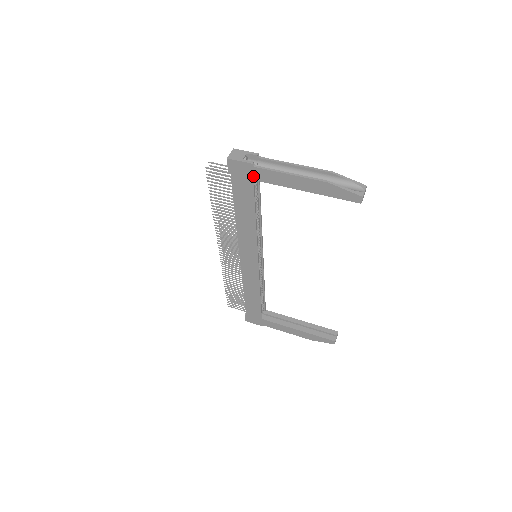
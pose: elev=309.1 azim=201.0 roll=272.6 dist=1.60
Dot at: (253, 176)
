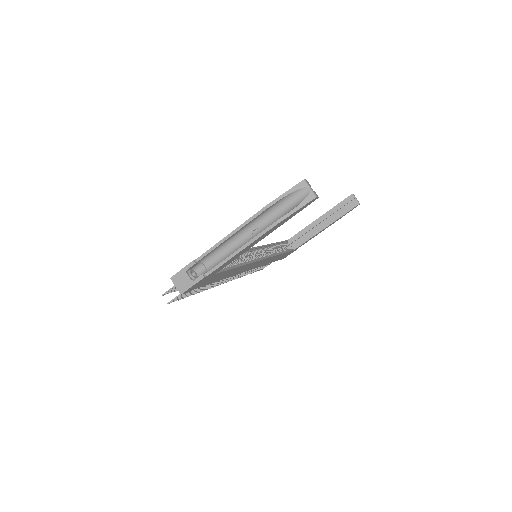
Dot at: (212, 275)
